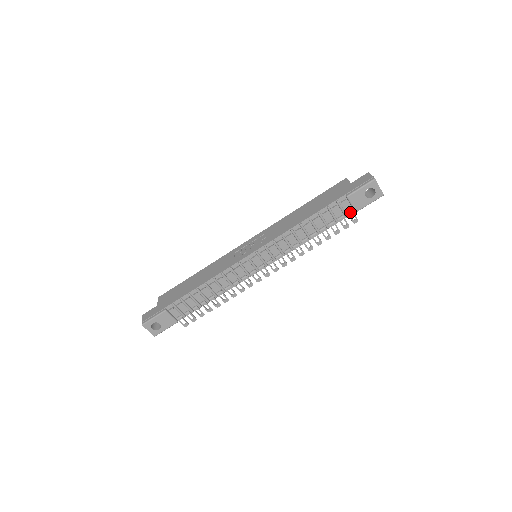
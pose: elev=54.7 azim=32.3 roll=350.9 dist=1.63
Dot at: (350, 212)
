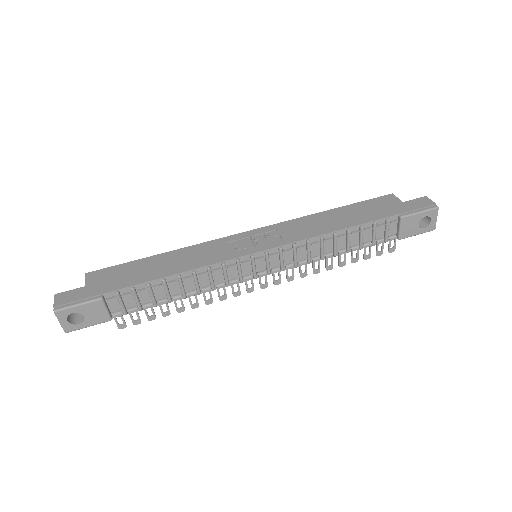
Dot at: (393, 237)
